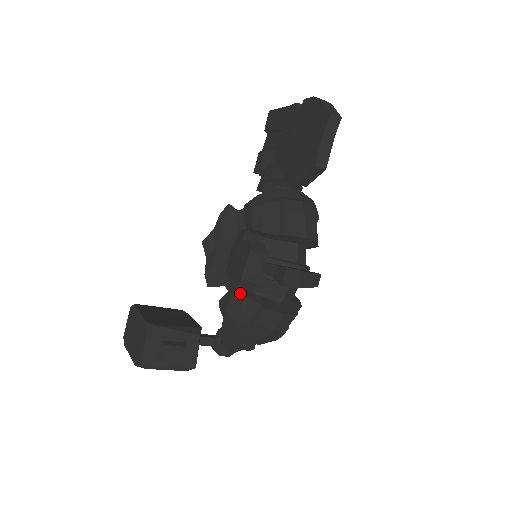
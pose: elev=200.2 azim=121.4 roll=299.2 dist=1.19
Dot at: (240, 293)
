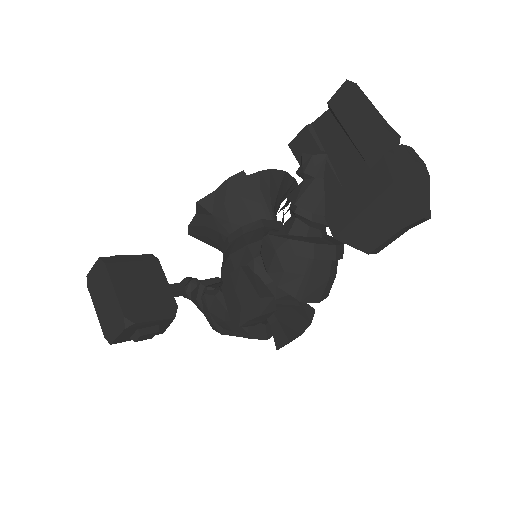
Dot at: occluded
